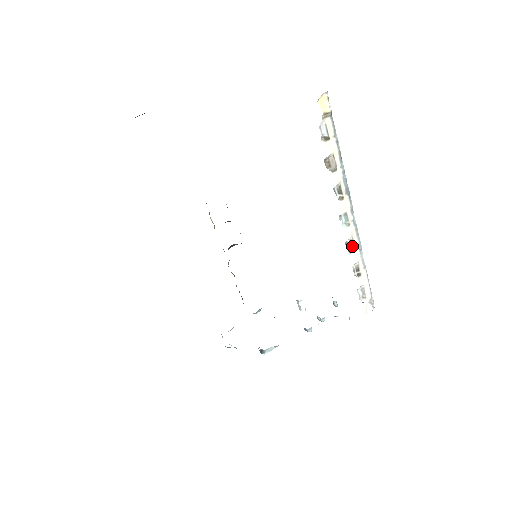
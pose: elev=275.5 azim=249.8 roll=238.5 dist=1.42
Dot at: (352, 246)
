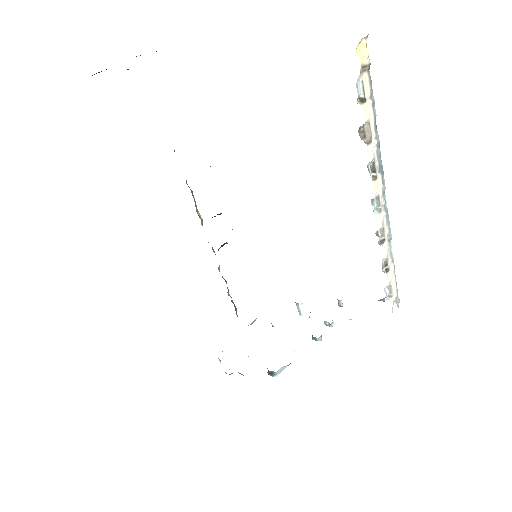
Dot at: (382, 236)
